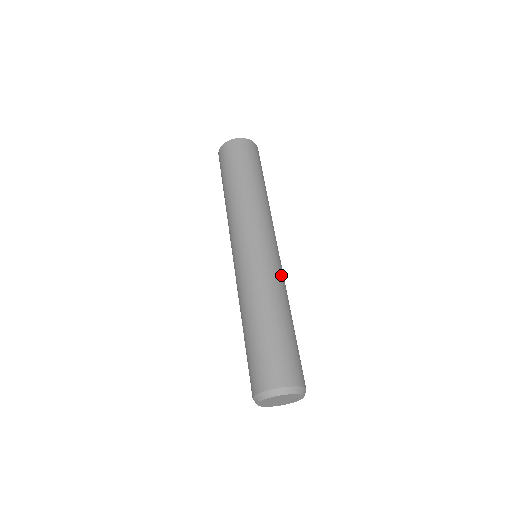
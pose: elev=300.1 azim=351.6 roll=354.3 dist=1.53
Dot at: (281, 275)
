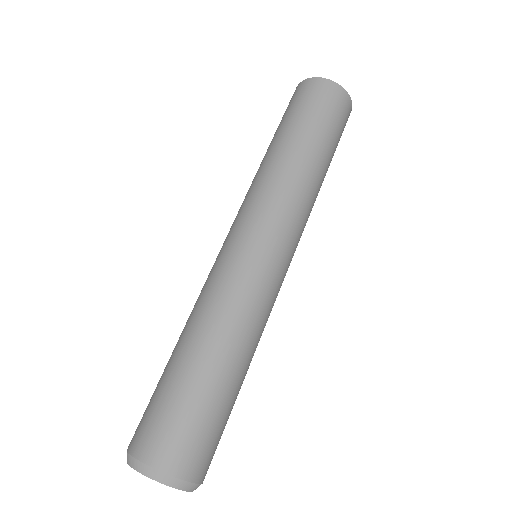
Dot at: (244, 290)
